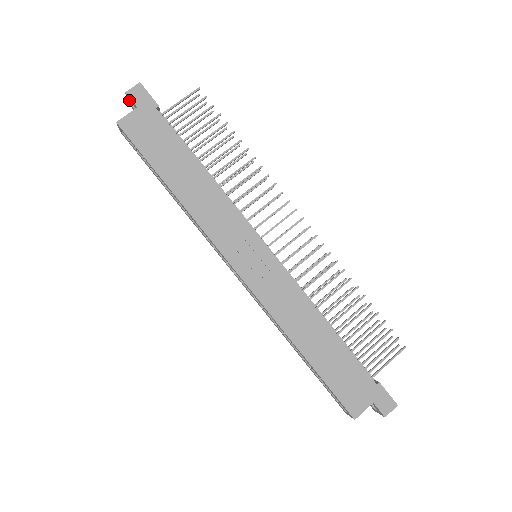
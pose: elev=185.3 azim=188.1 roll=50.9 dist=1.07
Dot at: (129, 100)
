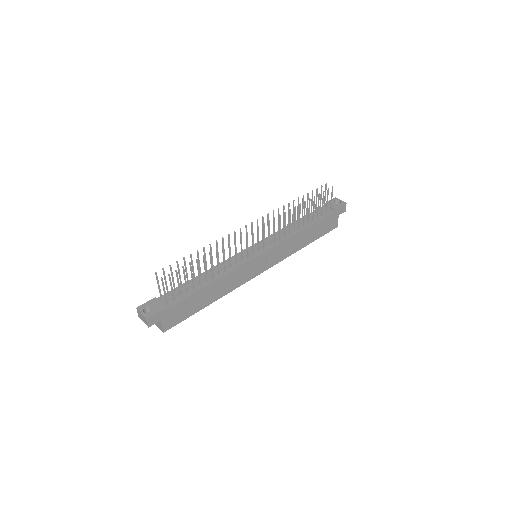
Dot at: occluded
